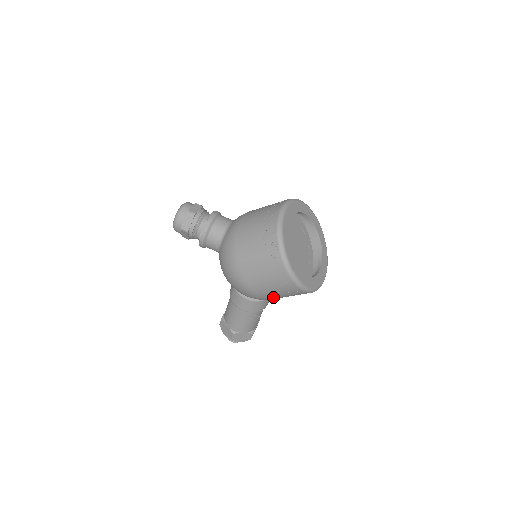
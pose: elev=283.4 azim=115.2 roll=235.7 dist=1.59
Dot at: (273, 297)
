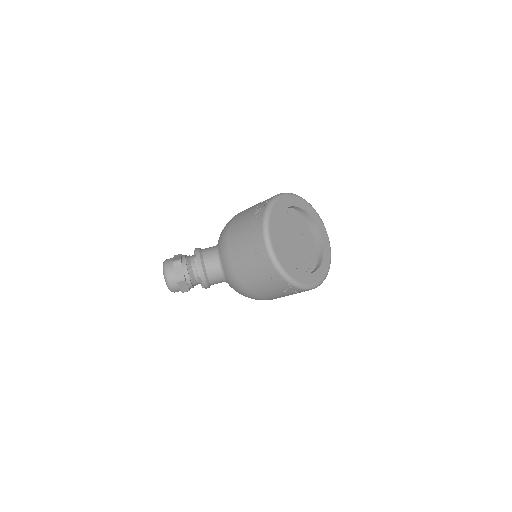
Dot at: occluded
